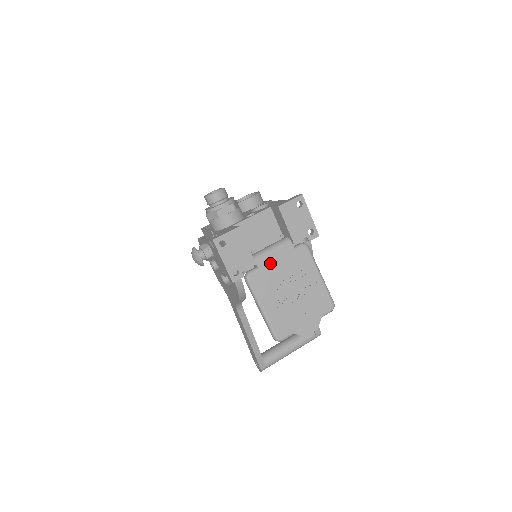
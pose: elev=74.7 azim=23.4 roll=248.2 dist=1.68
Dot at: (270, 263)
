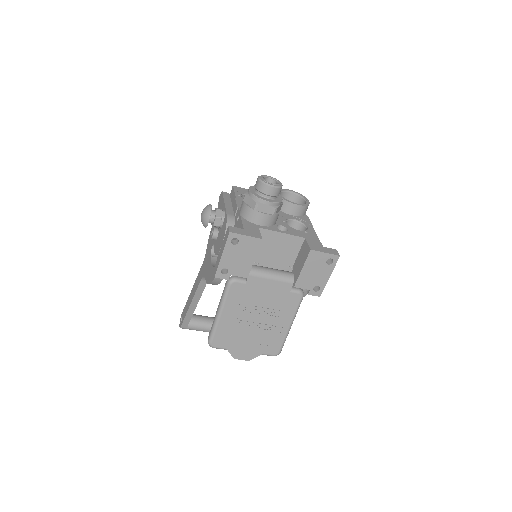
Dot at: (260, 285)
